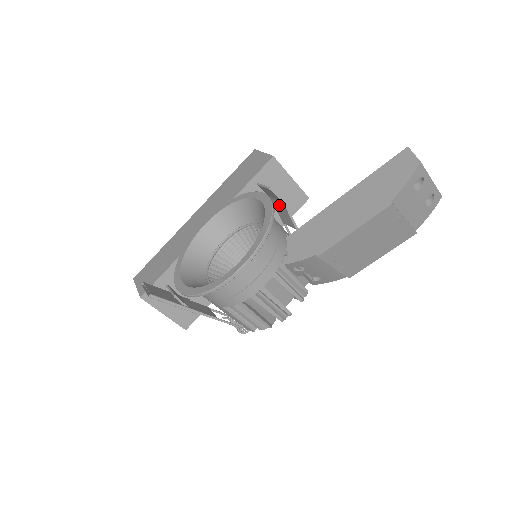
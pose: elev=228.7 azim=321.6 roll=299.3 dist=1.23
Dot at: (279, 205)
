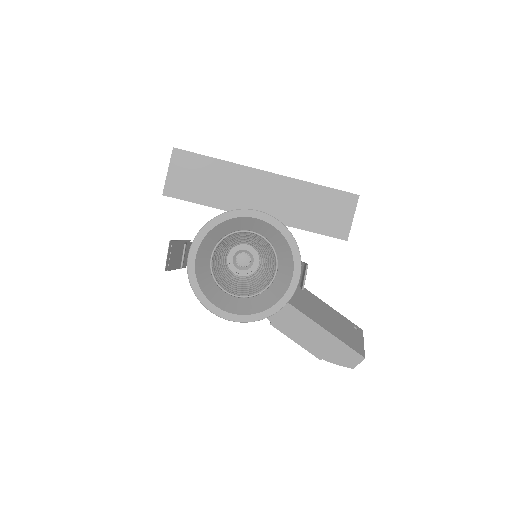
Dot at: occluded
